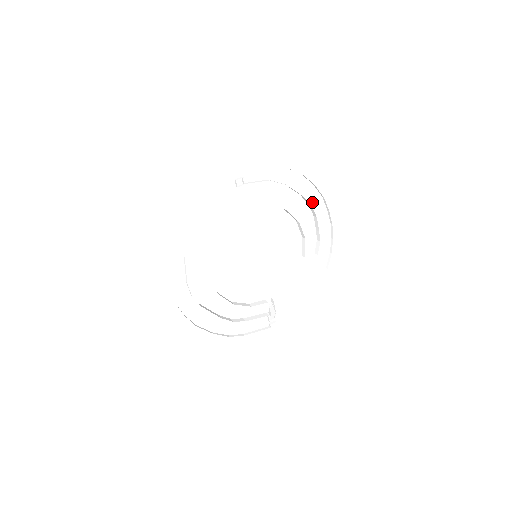
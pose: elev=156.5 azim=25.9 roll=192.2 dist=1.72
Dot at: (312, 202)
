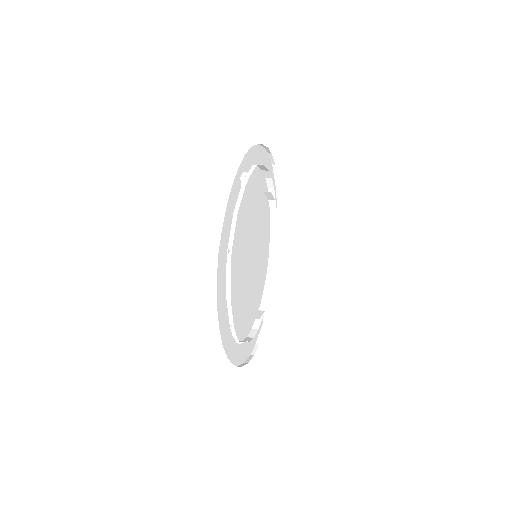
Dot at: occluded
